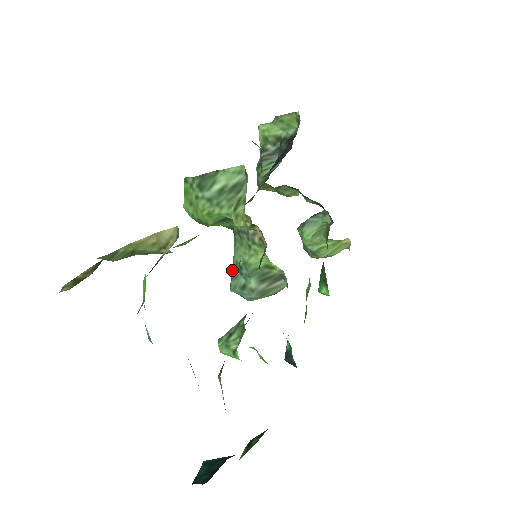
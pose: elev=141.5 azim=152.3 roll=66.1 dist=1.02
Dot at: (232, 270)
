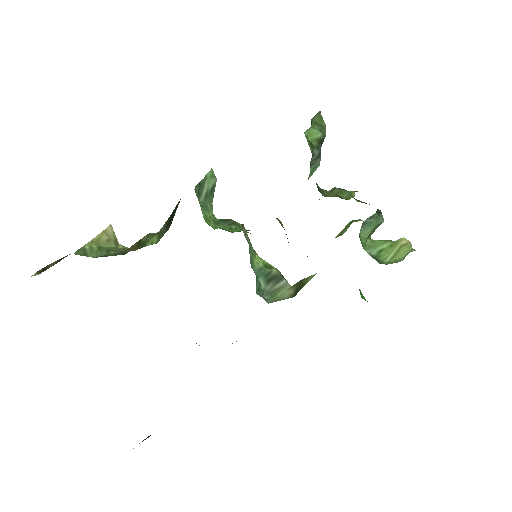
Dot at: occluded
